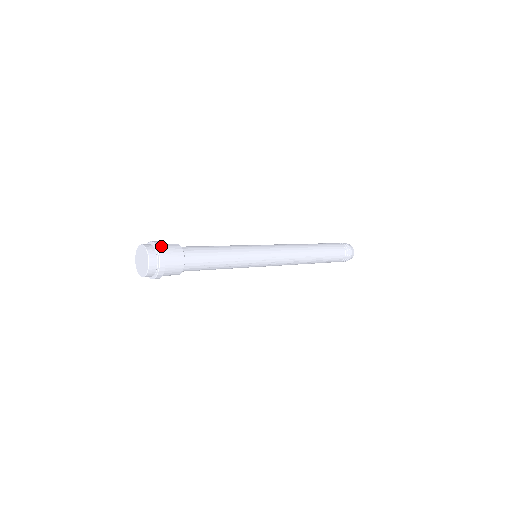
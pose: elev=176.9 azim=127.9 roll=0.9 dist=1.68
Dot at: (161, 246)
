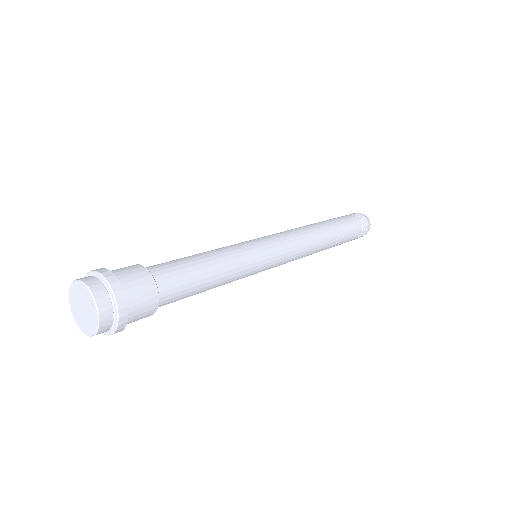
Dot at: (106, 270)
